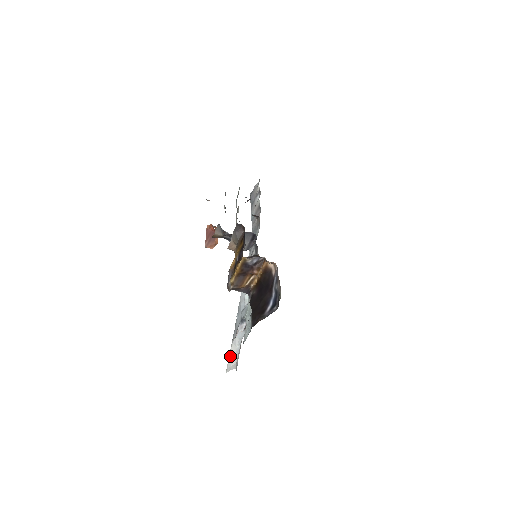
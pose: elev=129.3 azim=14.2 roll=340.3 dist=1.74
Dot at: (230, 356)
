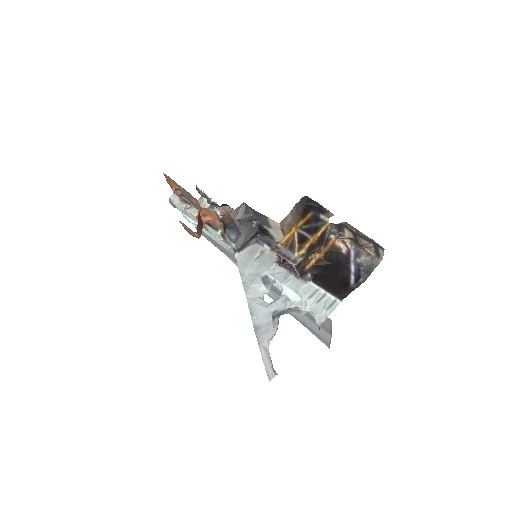
Dot at: (267, 360)
